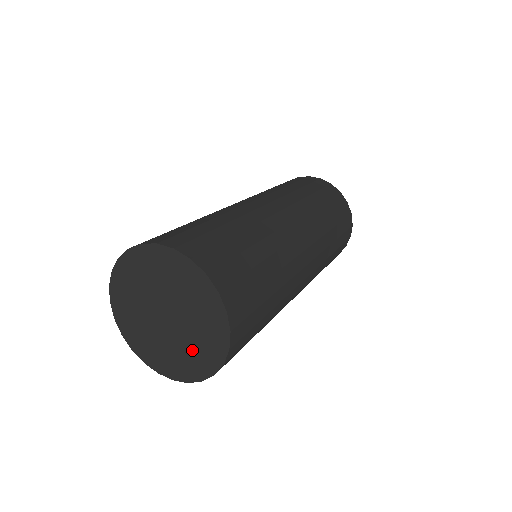
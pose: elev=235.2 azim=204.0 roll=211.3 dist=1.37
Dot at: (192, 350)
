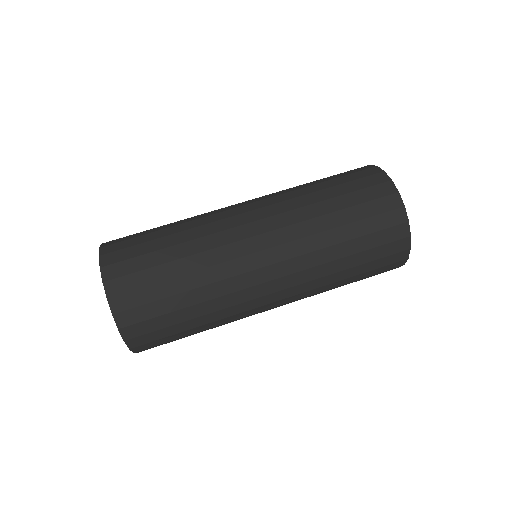
Dot at: occluded
